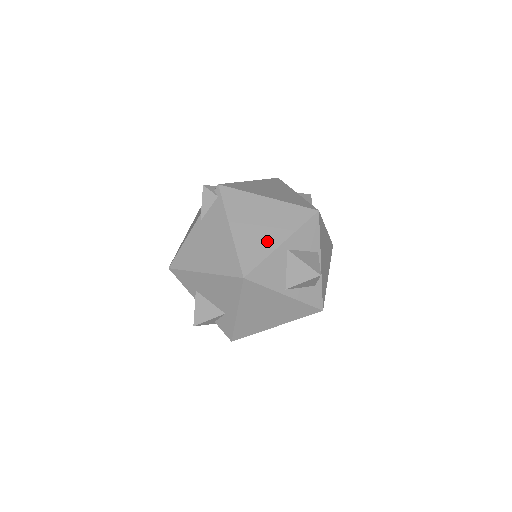
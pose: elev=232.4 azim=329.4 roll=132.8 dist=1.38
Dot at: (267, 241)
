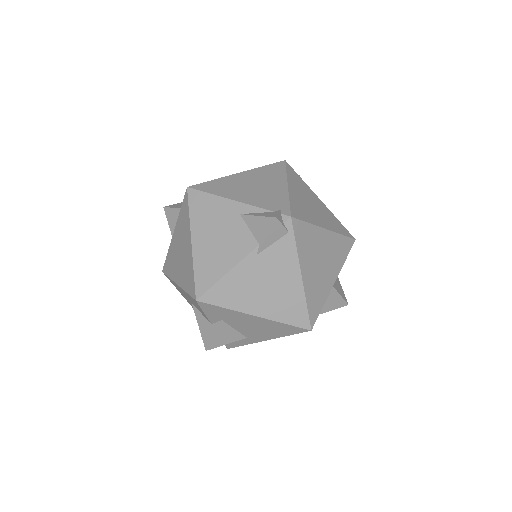
Dot at: (326, 284)
